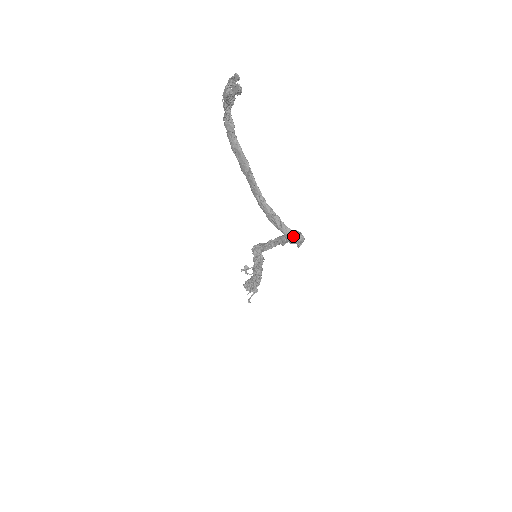
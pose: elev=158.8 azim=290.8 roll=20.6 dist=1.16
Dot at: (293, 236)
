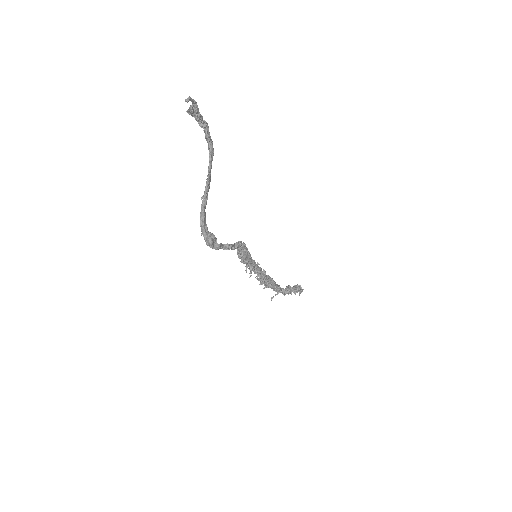
Dot at: (204, 236)
